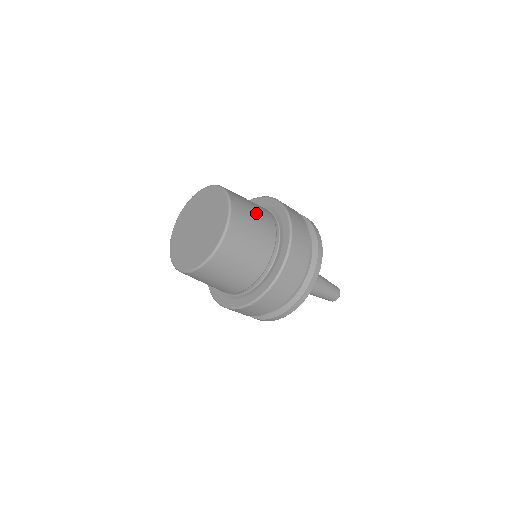
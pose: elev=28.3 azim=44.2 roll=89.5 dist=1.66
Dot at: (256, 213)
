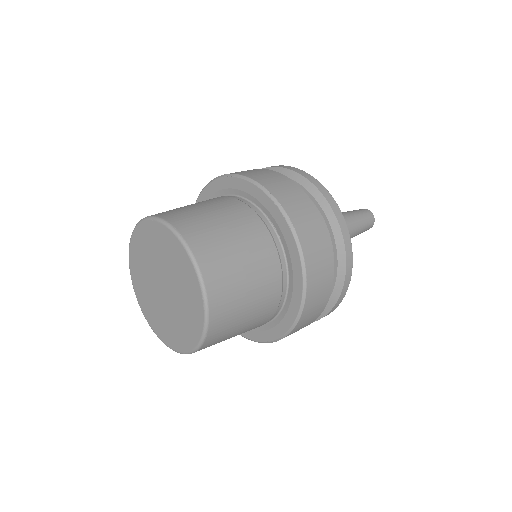
Dot at: (252, 292)
